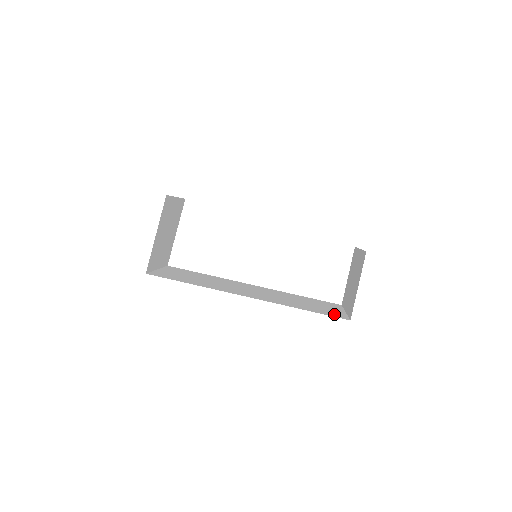
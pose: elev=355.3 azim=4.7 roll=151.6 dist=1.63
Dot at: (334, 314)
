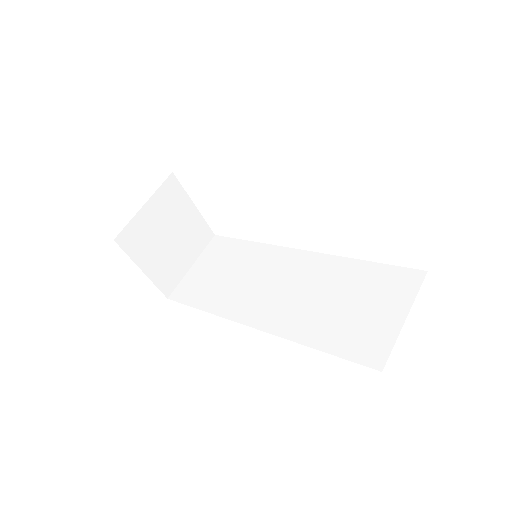
Dot at: (367, 348)
